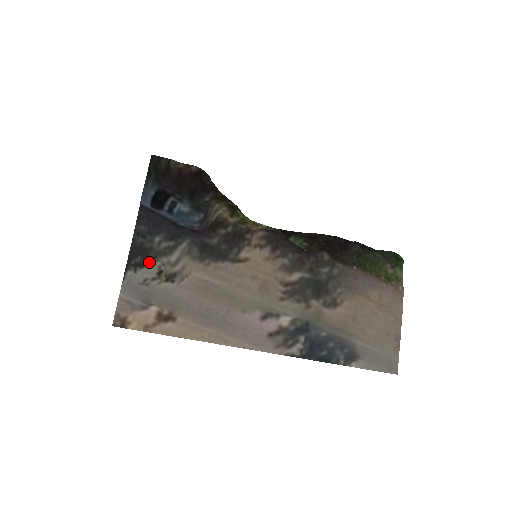
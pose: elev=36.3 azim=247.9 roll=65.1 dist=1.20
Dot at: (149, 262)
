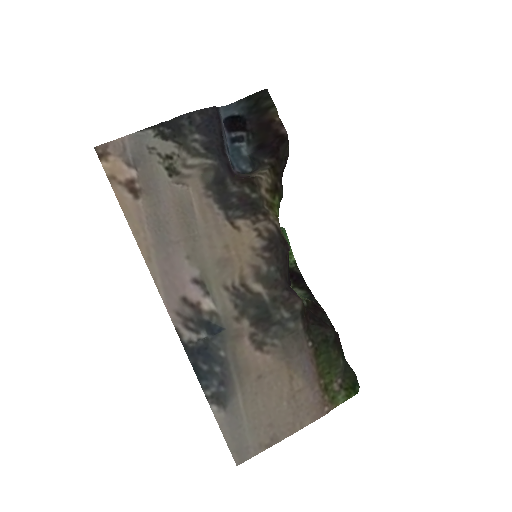
Dot at: (171, 141)
